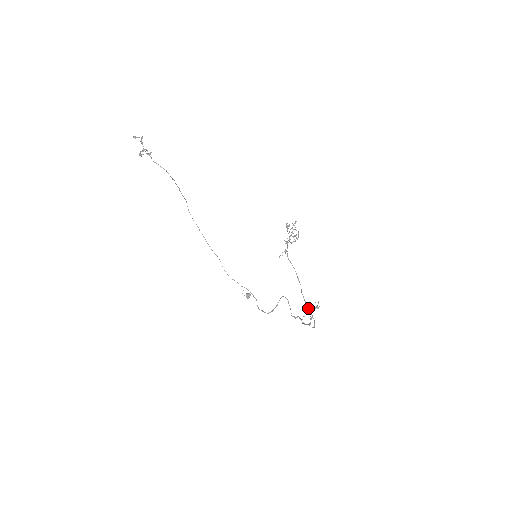
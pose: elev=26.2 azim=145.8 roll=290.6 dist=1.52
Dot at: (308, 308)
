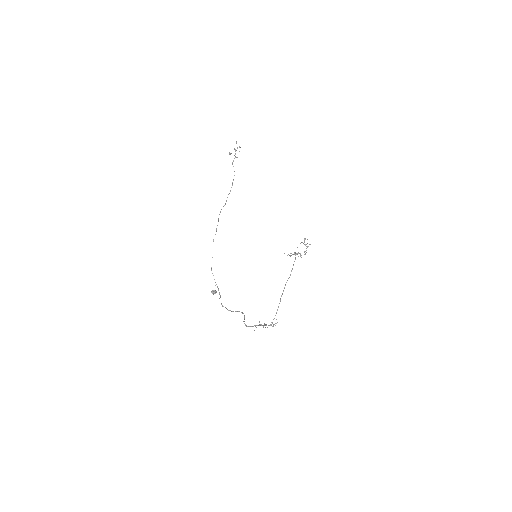
Dot at: (264, 323)
